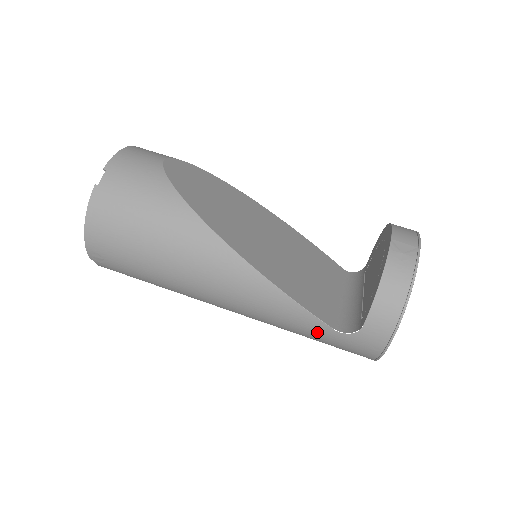
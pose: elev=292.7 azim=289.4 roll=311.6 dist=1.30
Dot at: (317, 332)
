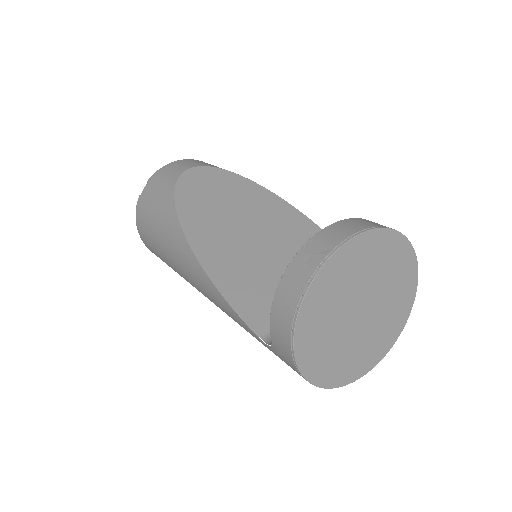
Dot at: (258, 340)
